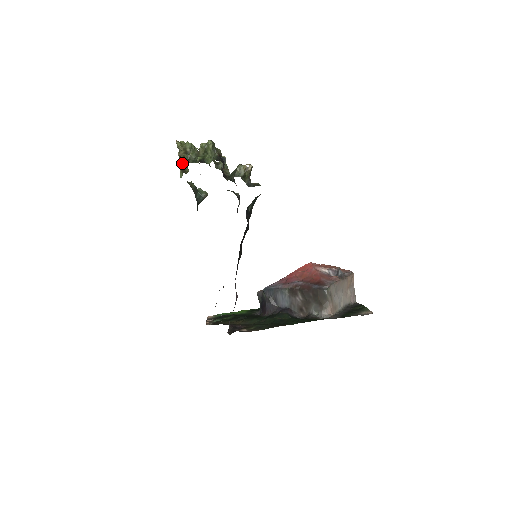
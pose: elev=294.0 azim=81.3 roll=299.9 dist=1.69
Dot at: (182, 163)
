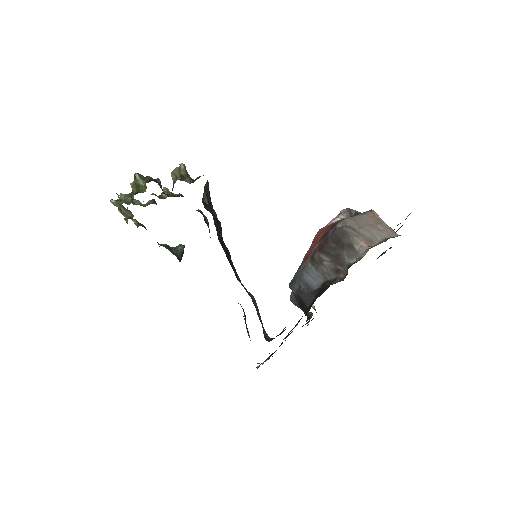
Dot at: occluded
